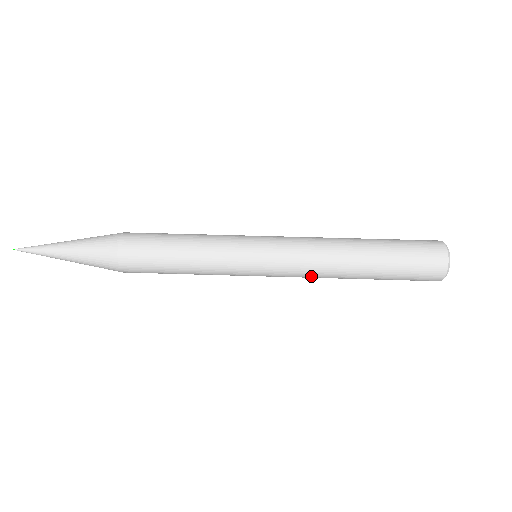
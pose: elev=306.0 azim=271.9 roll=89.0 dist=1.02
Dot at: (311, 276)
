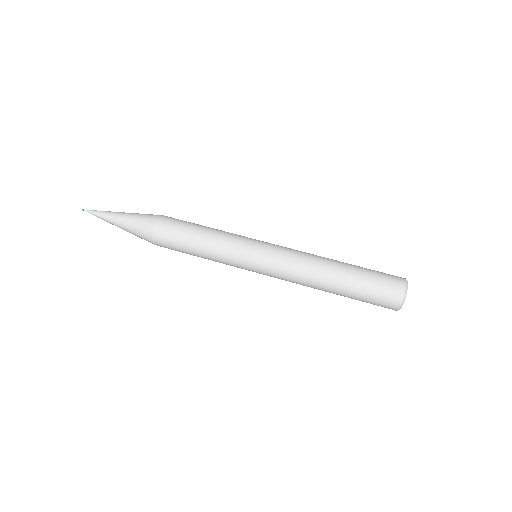
Dot at: (294, 282)
